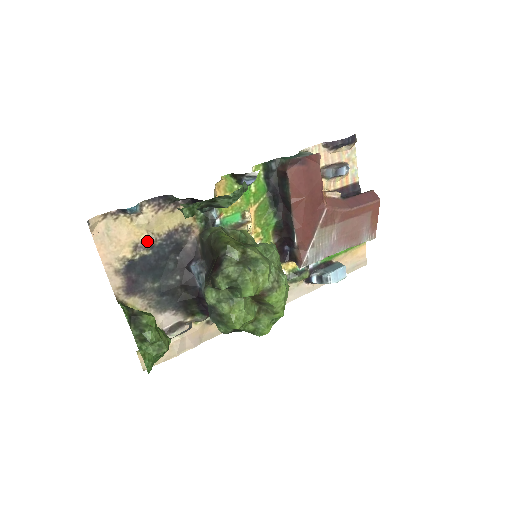
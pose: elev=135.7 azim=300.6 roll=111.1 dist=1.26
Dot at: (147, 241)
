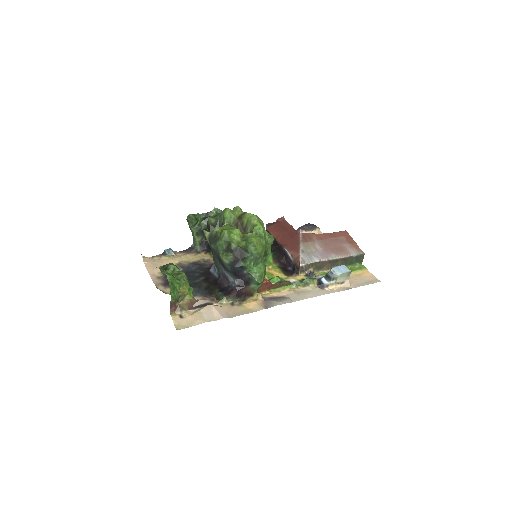
Dot at: (179, 264)
